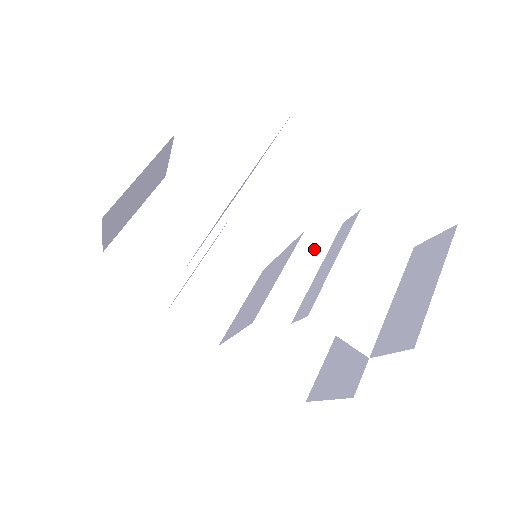
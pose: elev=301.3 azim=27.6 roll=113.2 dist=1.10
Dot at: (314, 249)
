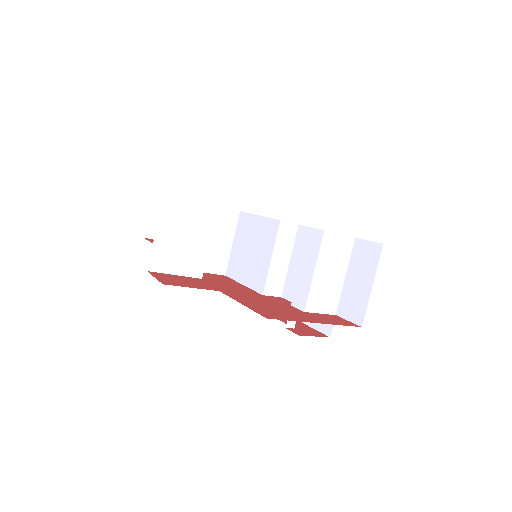
Dot at: (288, 230)
